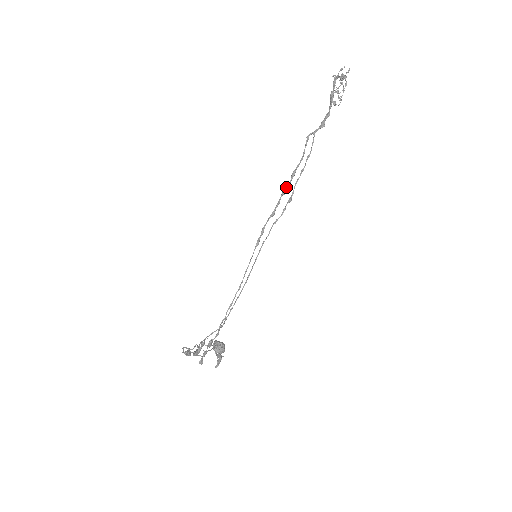
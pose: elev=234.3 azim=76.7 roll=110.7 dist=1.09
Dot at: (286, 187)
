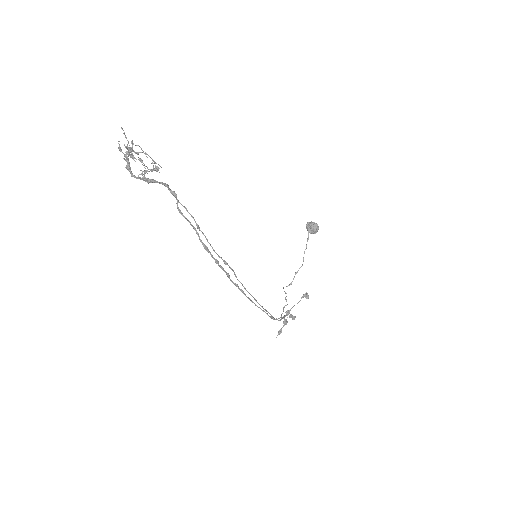
Dot at: occluded
